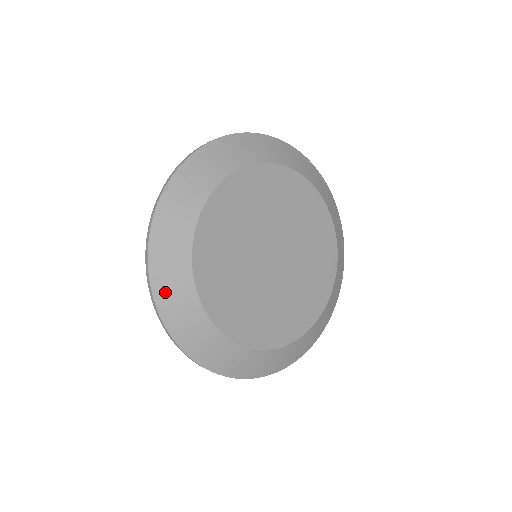
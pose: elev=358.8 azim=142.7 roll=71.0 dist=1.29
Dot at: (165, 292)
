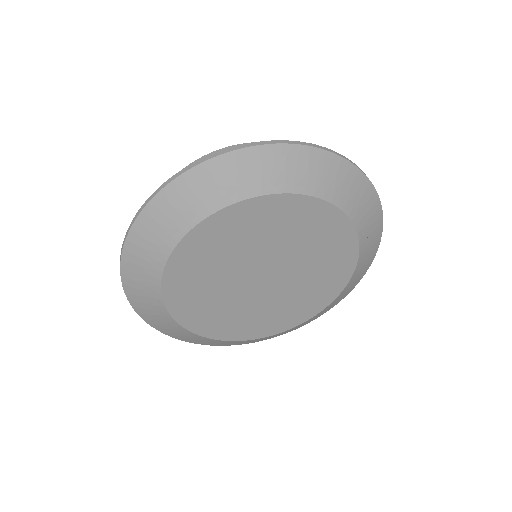
Dot at: (230, 344)
